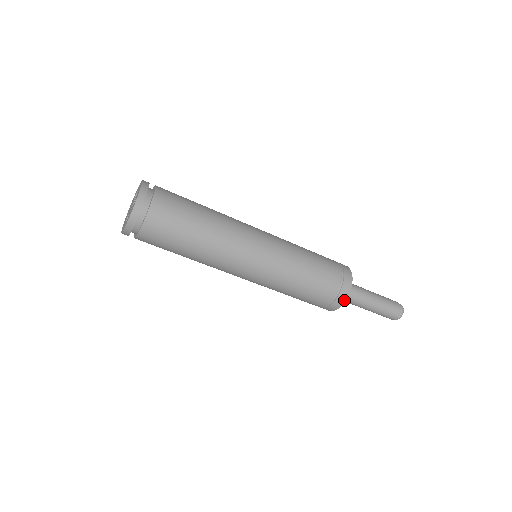
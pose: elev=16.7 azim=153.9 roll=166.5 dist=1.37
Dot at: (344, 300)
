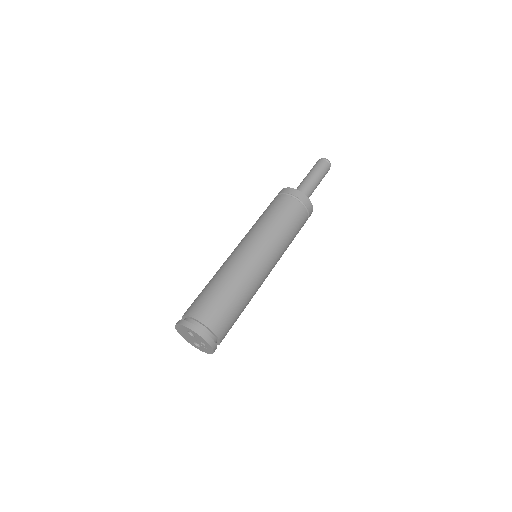
Dot at: occluded
